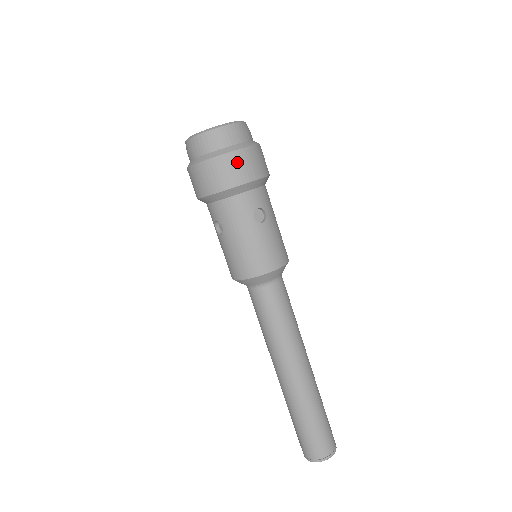
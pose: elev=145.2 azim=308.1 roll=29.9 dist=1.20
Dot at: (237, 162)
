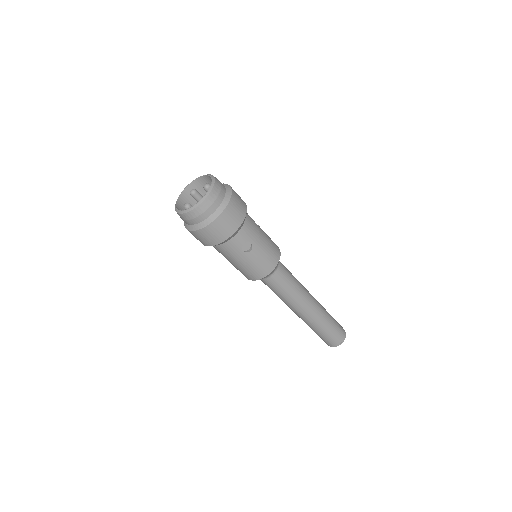
Dot at: (216, 228)
